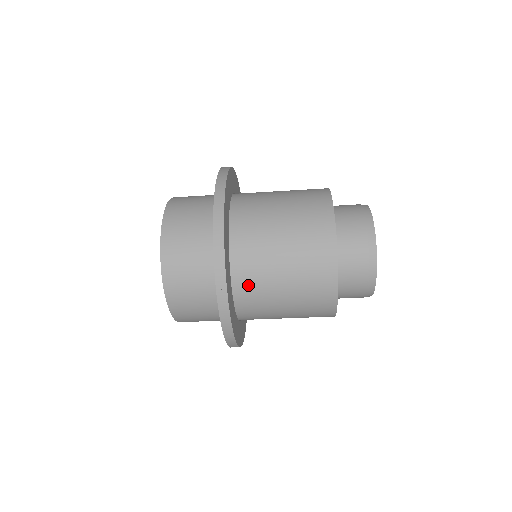
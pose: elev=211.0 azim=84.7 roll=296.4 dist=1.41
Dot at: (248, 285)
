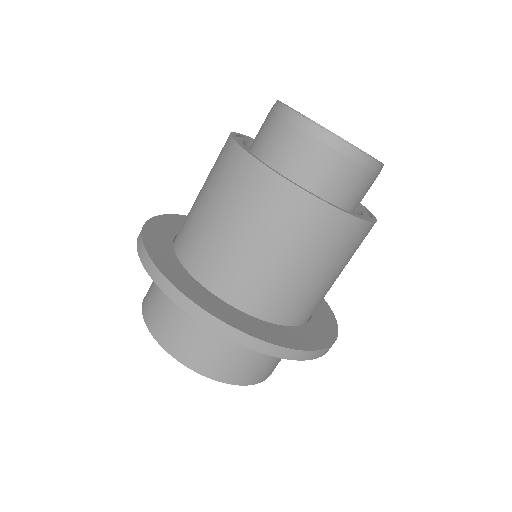
Dot at: (268, 301)
